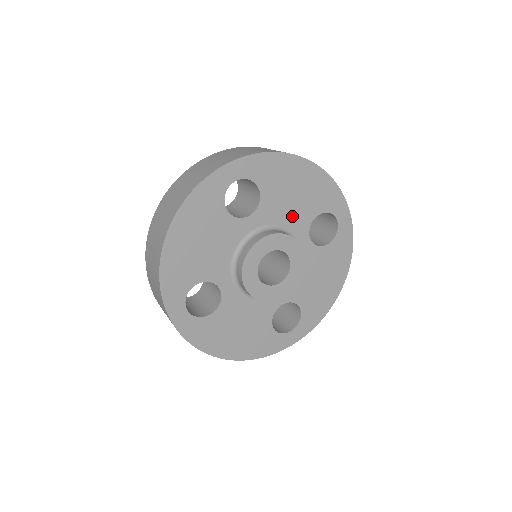
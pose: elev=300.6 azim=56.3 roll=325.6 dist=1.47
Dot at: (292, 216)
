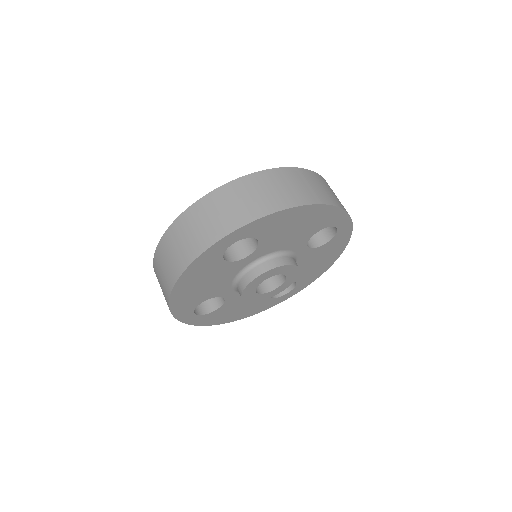
Dot at: (290, 242)
